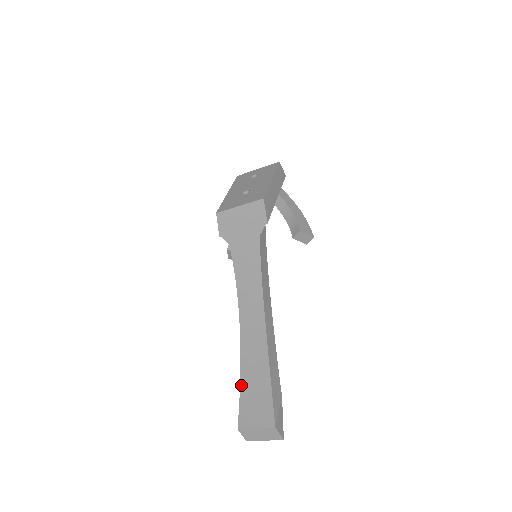
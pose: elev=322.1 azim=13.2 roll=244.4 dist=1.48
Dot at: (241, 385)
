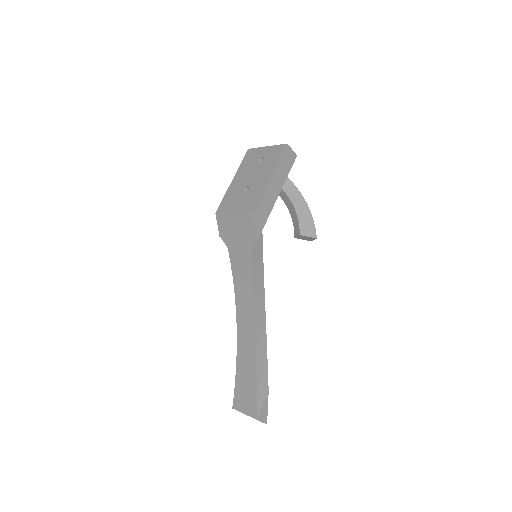
Dot at: (236, 375)
